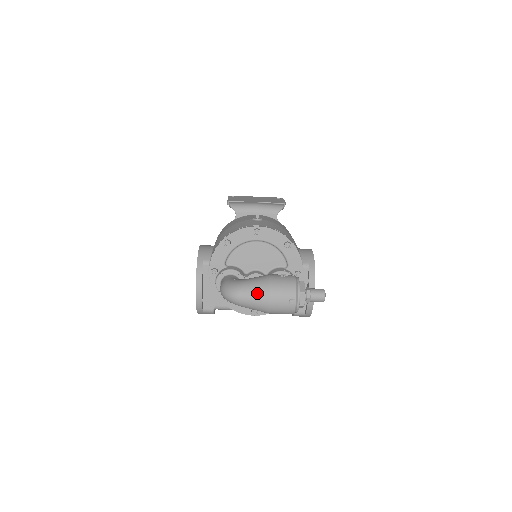
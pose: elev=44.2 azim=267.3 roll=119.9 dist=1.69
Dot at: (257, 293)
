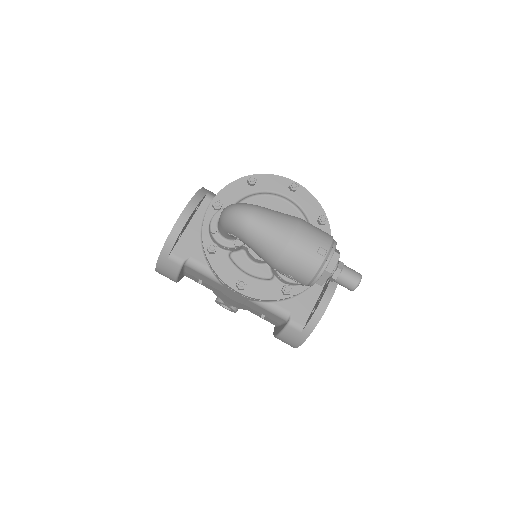
Dot at: (279, 219)
